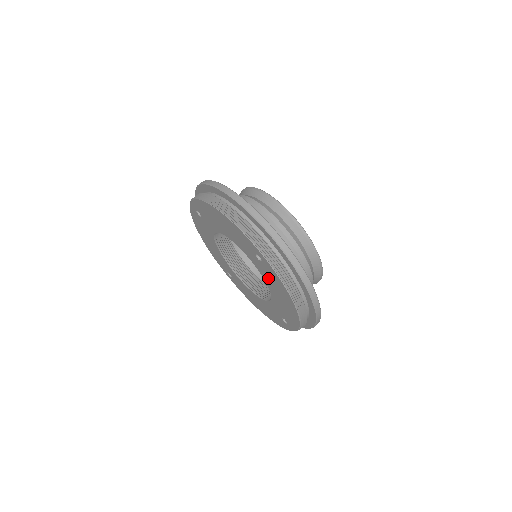
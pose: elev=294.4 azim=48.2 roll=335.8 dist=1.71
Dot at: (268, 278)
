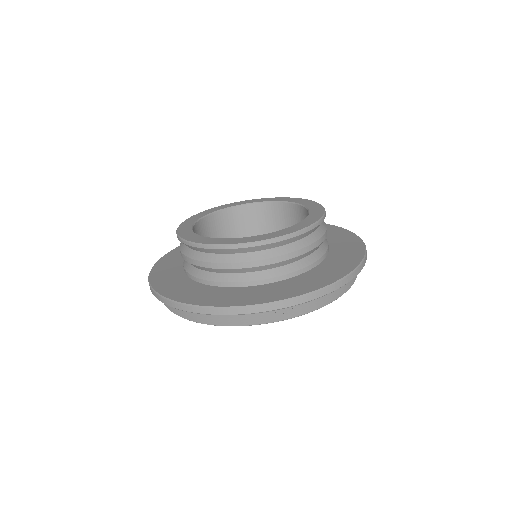
Dot at: occluded
